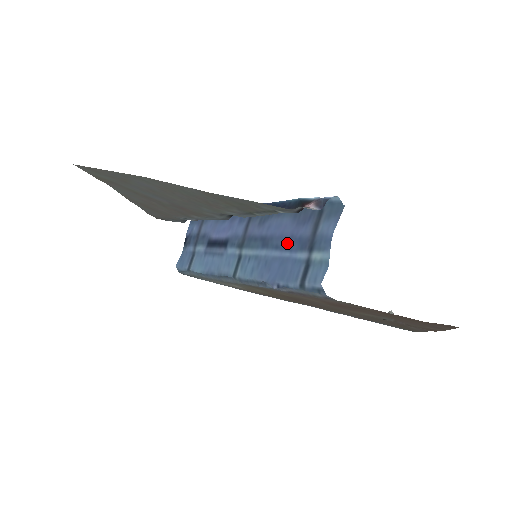
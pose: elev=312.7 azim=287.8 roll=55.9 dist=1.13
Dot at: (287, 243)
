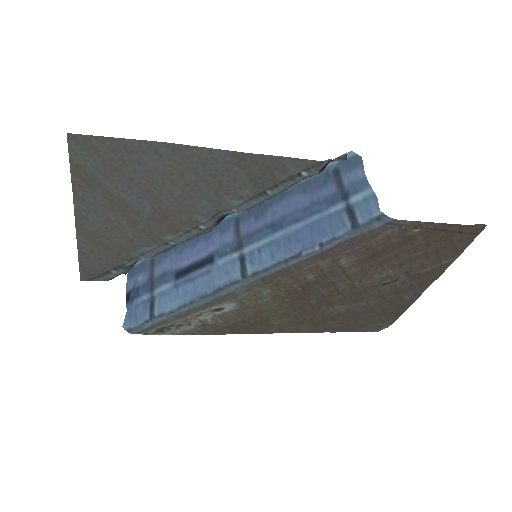
Dot at: (310, 210)
